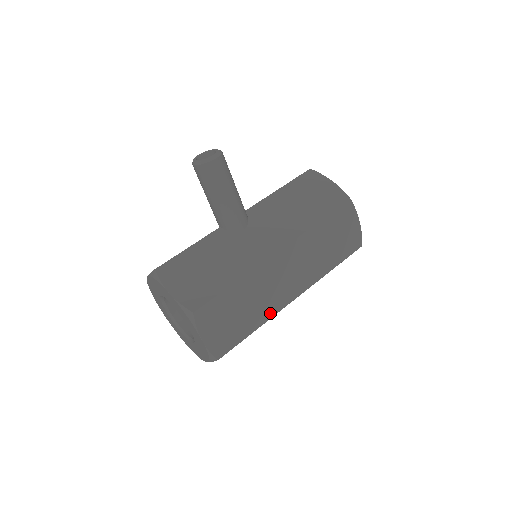
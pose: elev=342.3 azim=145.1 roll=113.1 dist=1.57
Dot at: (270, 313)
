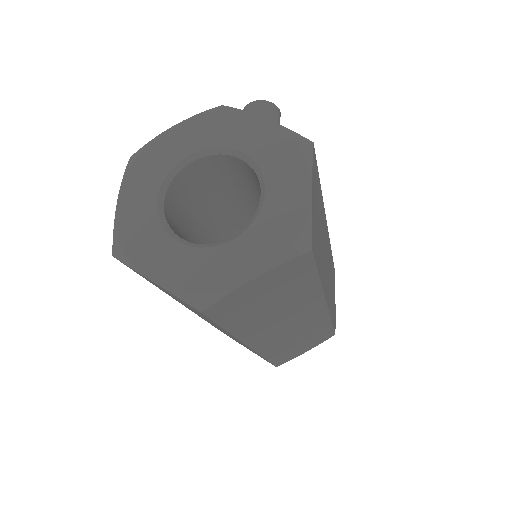
Dot at: (323, 282)
